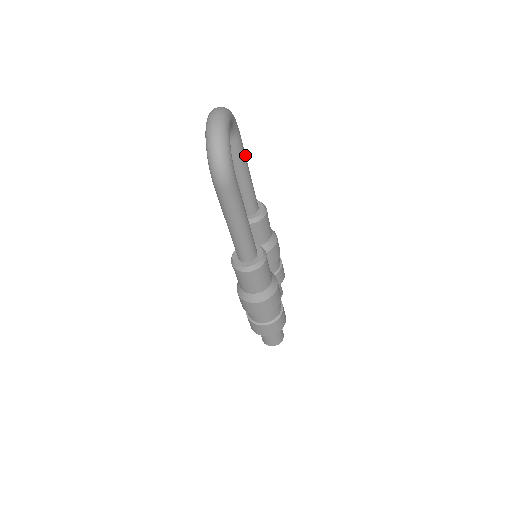
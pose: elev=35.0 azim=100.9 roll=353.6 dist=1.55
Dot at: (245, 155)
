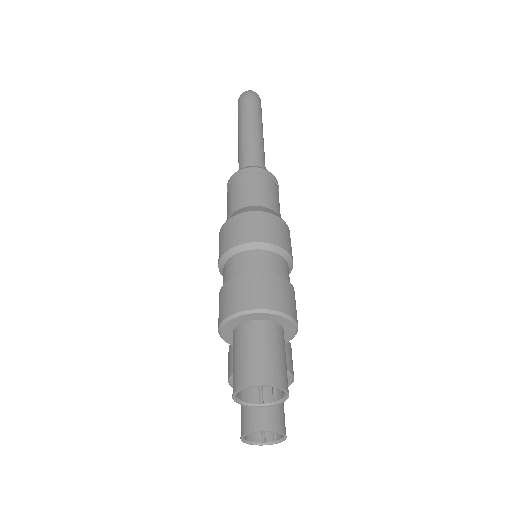
Dot at: occluded
